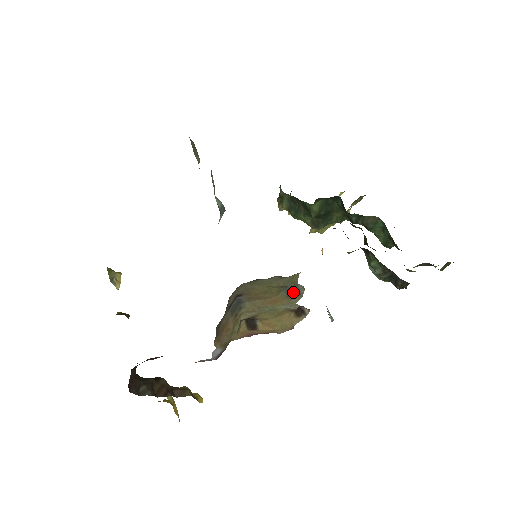
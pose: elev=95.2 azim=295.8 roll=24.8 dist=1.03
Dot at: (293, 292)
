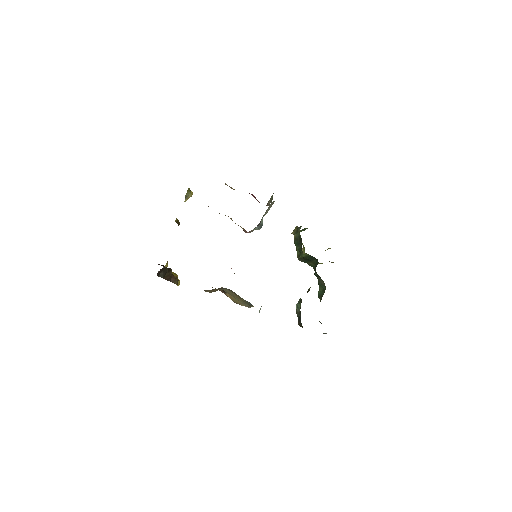
Dot at: occluded
